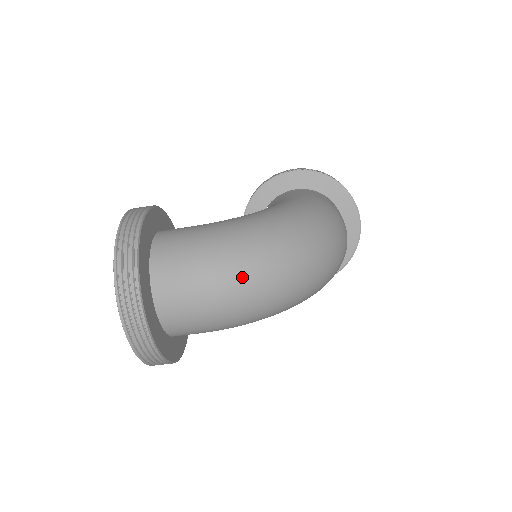
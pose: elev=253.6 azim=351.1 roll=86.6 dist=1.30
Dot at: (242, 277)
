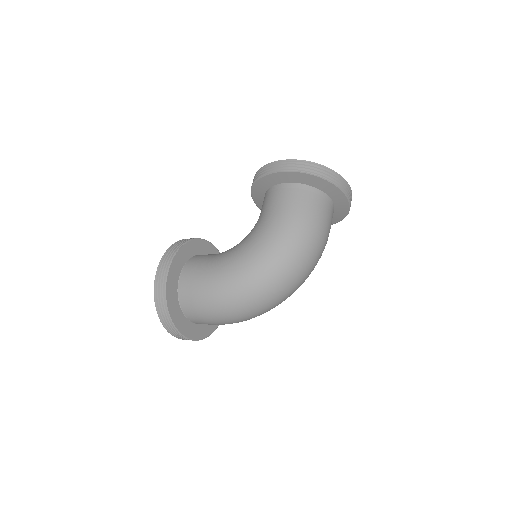
Dot at: (234, 315)
